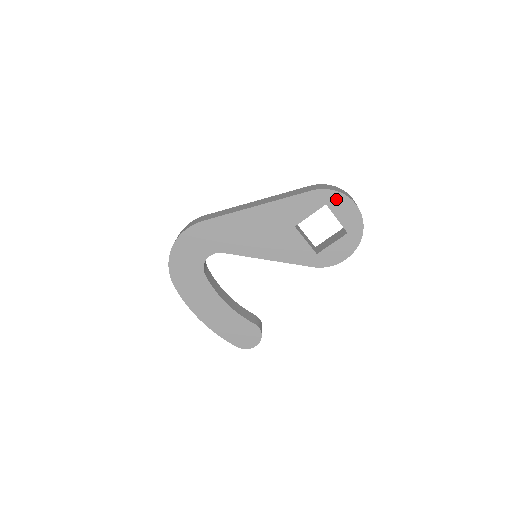
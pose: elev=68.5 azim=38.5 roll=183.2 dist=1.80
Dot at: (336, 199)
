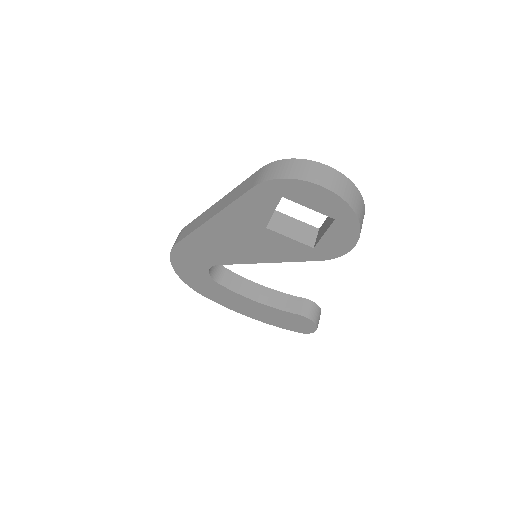
Dot at: (290, 187)
